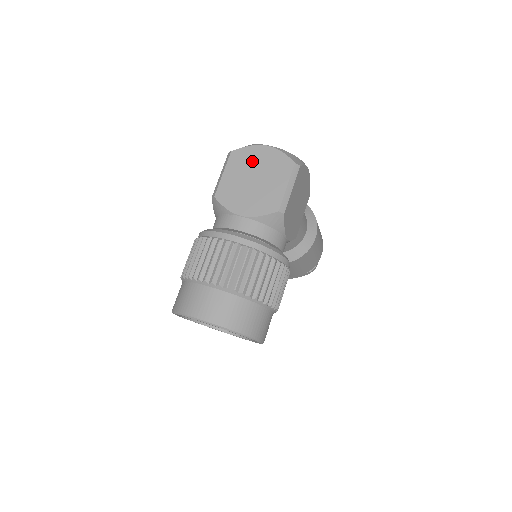
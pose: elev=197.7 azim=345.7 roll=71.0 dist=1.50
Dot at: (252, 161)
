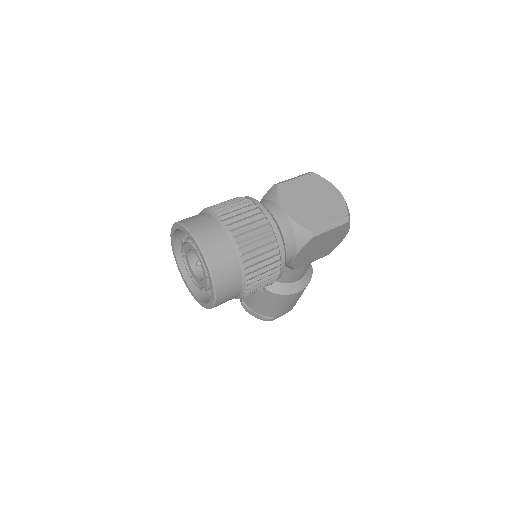
Dot at: (321, 189)
